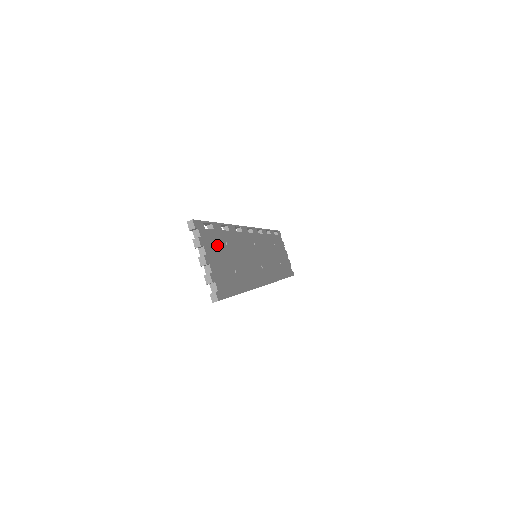
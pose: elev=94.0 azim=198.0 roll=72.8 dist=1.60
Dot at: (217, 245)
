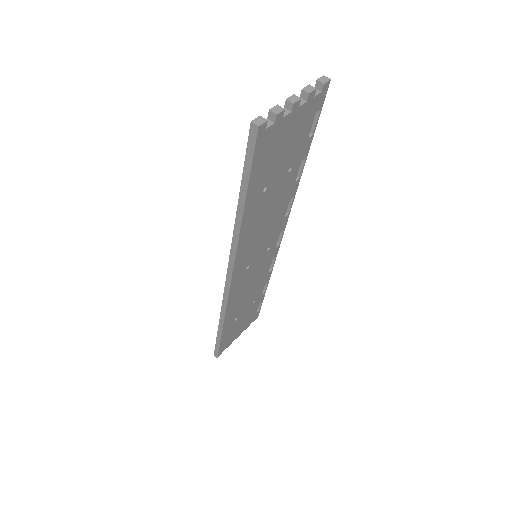
Dot at: (297, 142)
